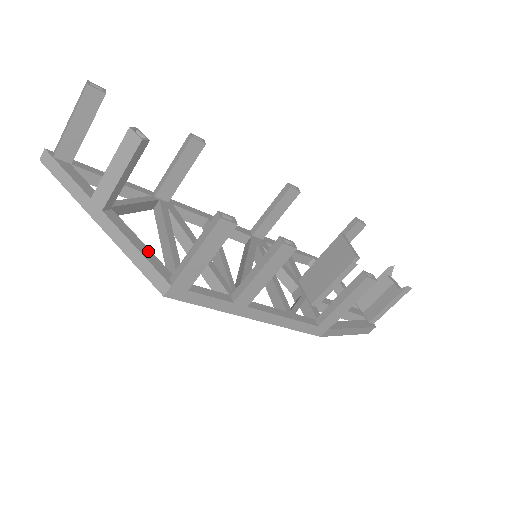
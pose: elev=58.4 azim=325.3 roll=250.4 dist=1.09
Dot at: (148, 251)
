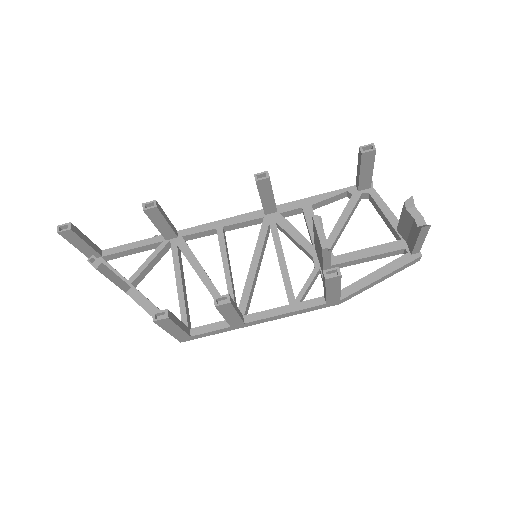
Dot at: occluded
